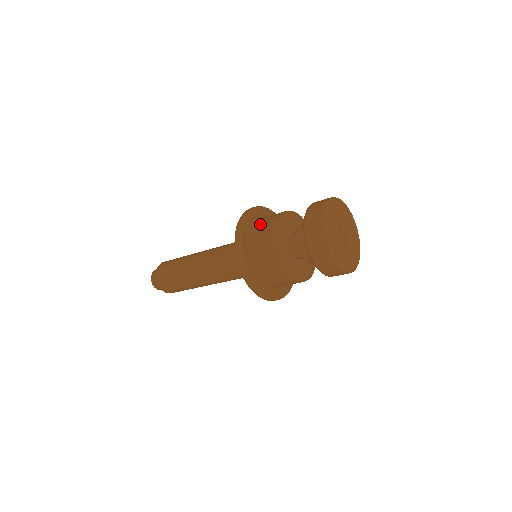
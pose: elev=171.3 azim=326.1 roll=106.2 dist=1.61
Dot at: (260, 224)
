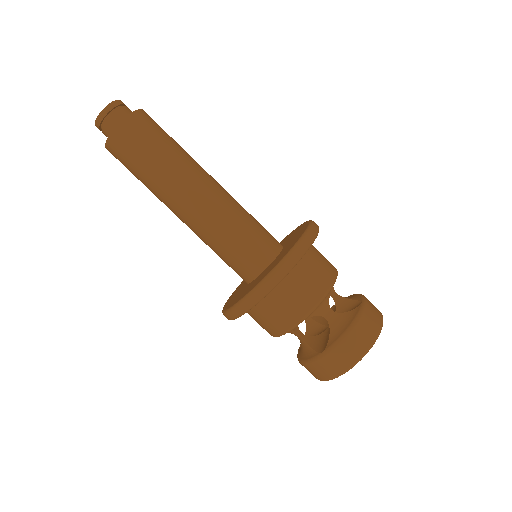
Dot at: (303, 272)
